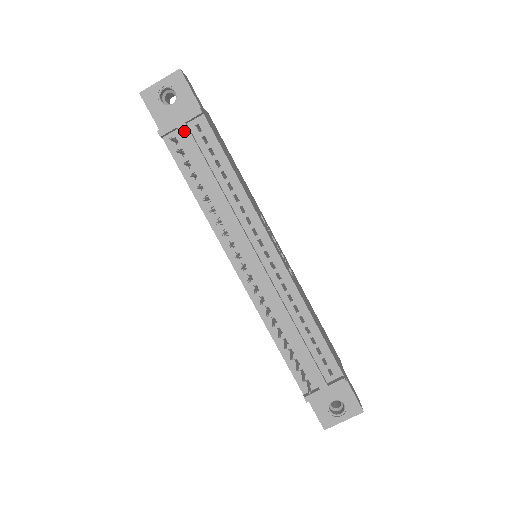
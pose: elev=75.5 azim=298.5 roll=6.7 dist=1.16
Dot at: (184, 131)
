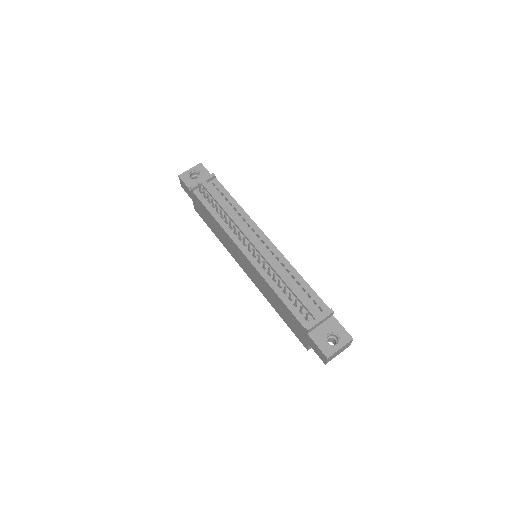
Dot at: (205, 185)
